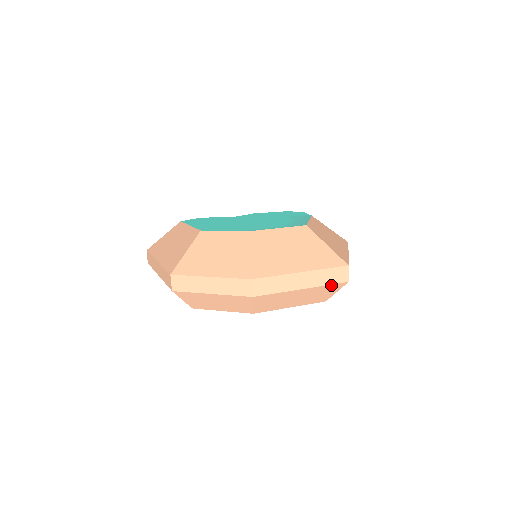
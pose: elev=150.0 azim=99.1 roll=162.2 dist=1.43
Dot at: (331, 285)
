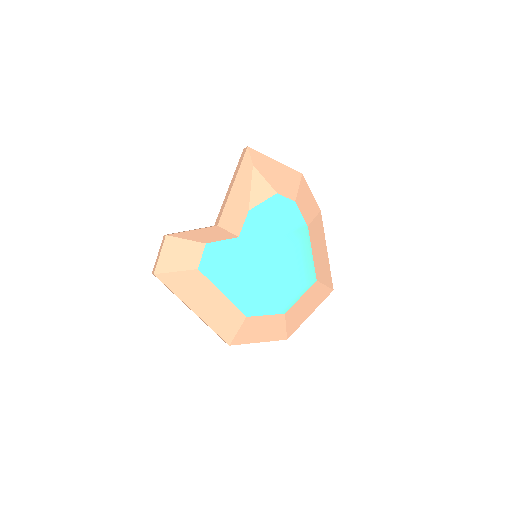
Dot at: occluded
